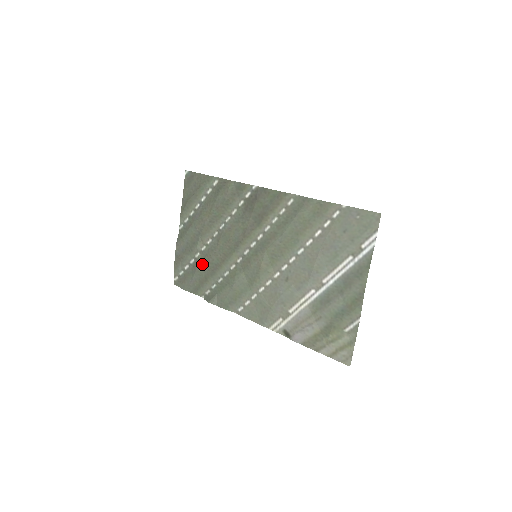
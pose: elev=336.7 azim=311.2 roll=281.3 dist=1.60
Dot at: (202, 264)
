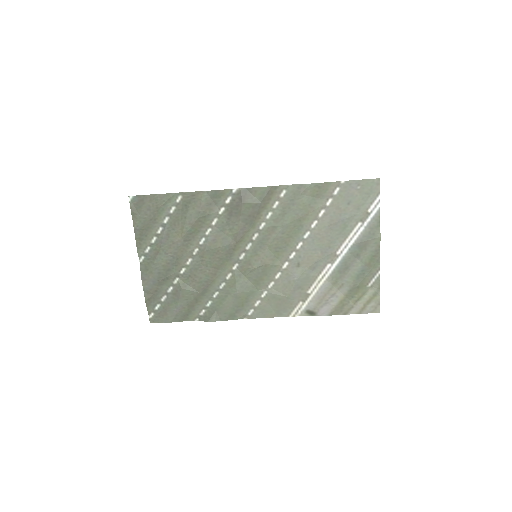
Dot at: (186, 287)
